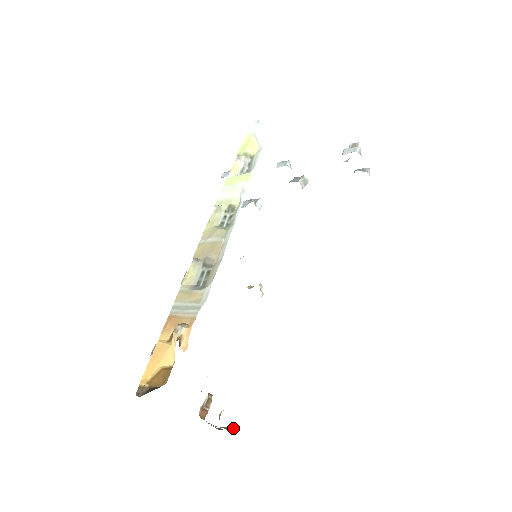
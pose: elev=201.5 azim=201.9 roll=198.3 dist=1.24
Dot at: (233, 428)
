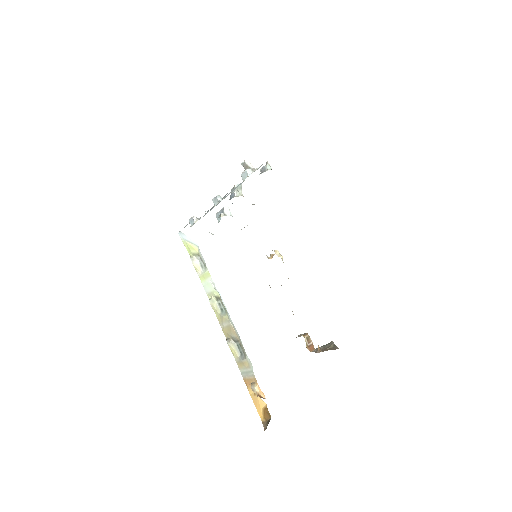
Dot at: (333, 344)
